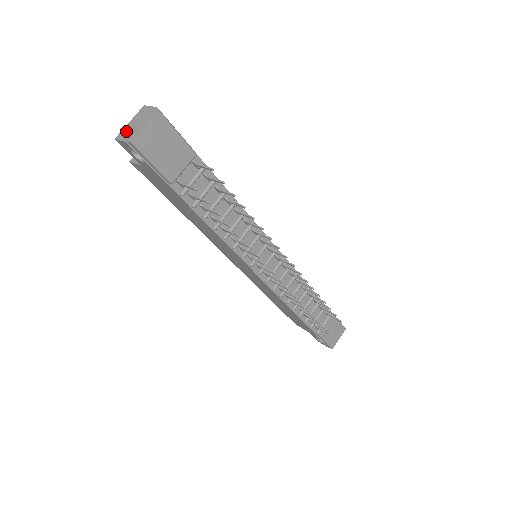
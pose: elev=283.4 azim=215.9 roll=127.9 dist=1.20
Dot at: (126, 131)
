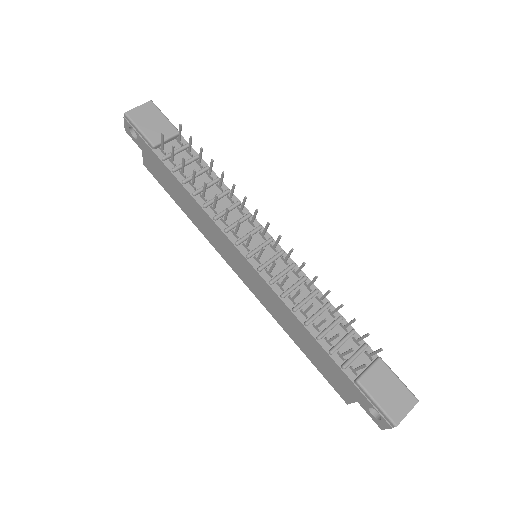
Dot at: occluded
